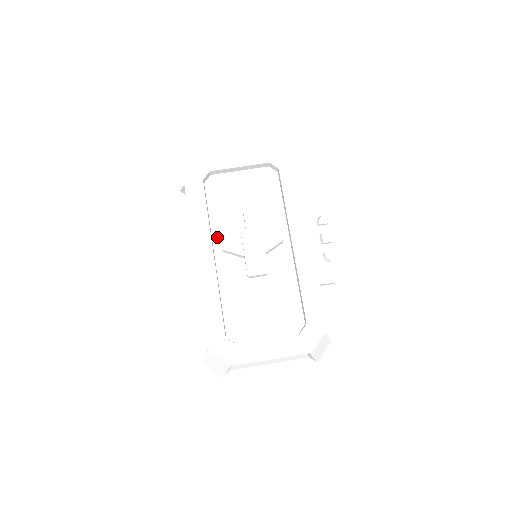
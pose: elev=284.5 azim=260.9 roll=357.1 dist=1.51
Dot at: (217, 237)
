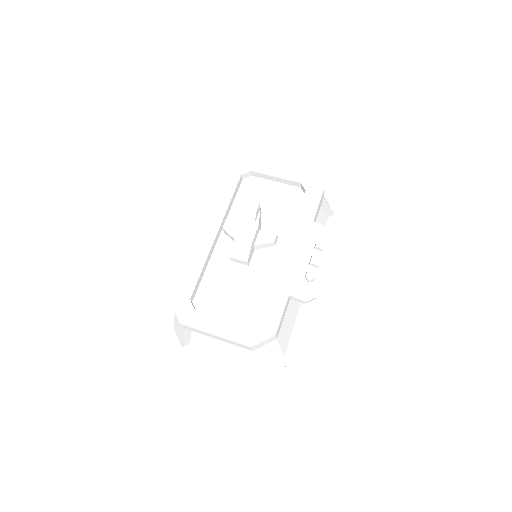
Dot at: occluded
